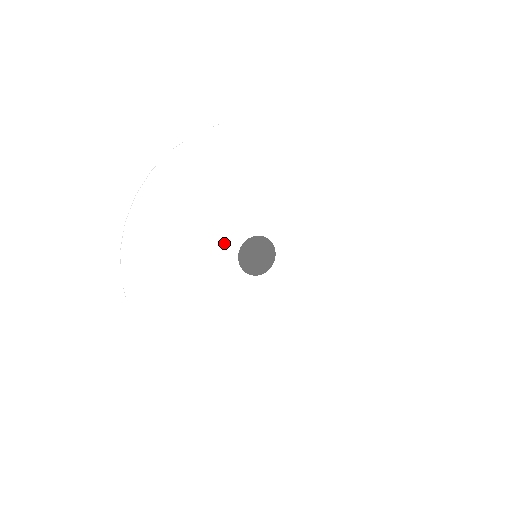
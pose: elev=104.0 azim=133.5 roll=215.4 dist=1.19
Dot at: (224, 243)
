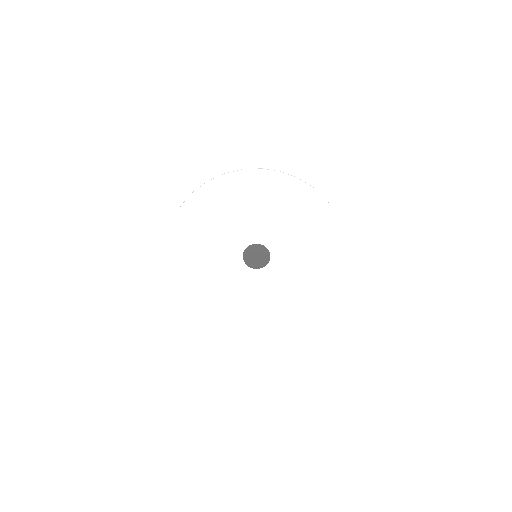
Dot at: (246, 235)
